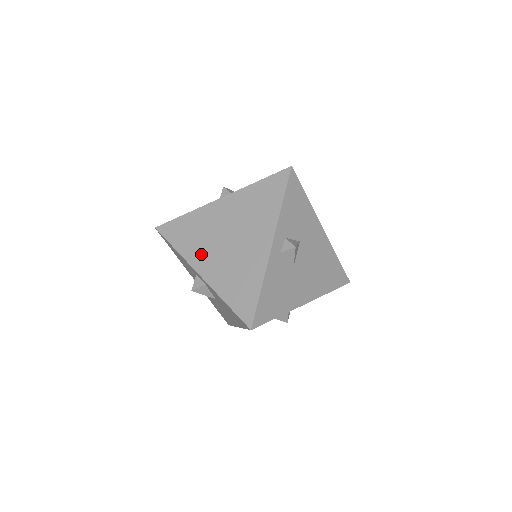
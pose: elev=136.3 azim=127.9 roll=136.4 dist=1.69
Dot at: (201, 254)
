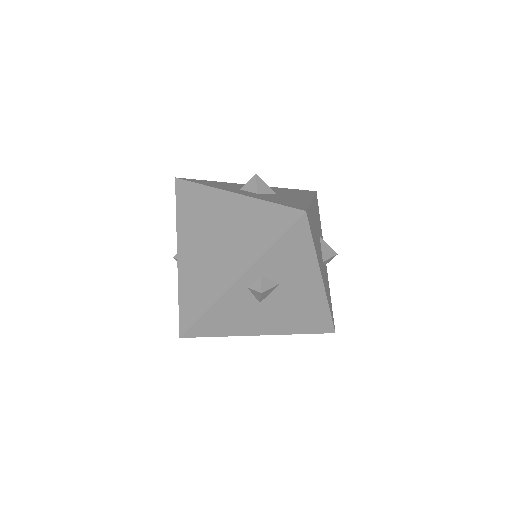
Dot at: (189, 235)
